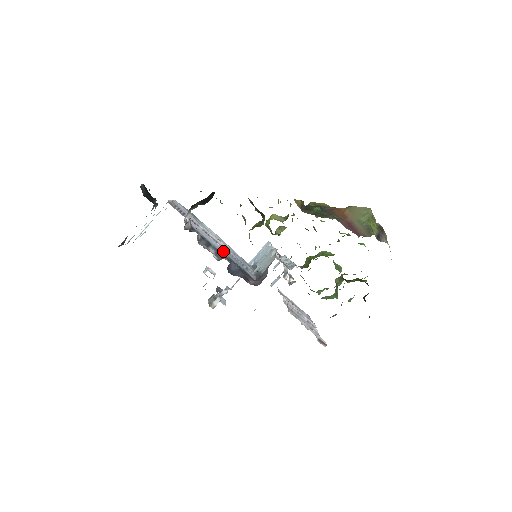
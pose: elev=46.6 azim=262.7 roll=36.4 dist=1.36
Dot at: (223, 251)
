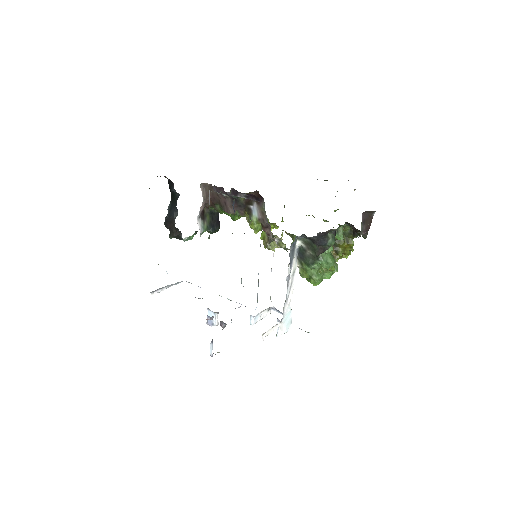
Dot at: occluded
